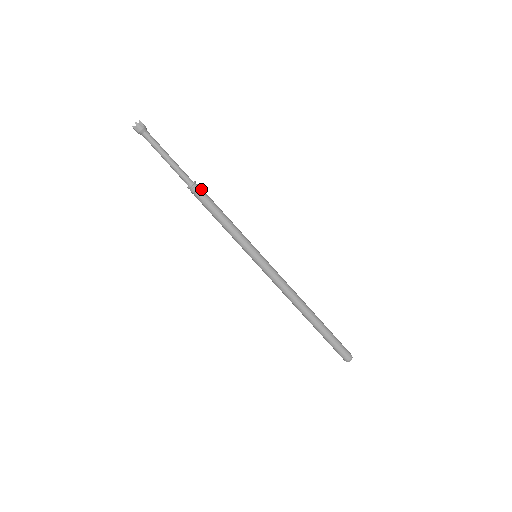
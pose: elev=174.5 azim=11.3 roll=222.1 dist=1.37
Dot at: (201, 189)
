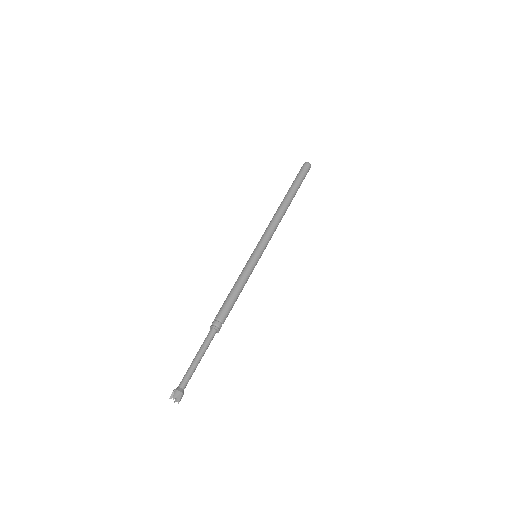
Dot at: (221, 321)
